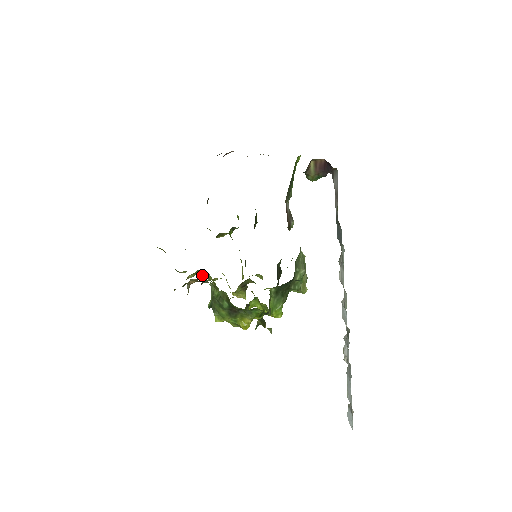
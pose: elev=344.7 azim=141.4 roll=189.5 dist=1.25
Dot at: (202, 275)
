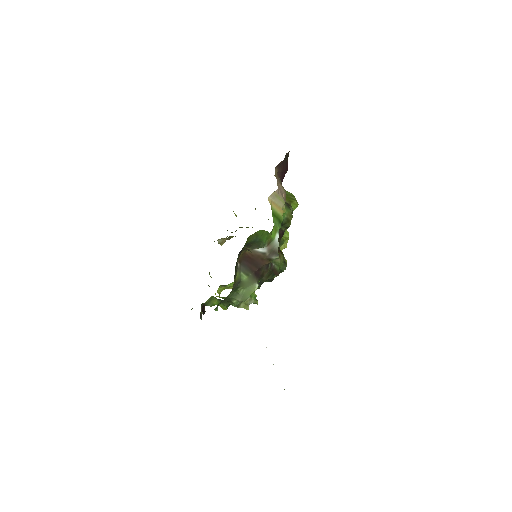
Dot at: occluded
